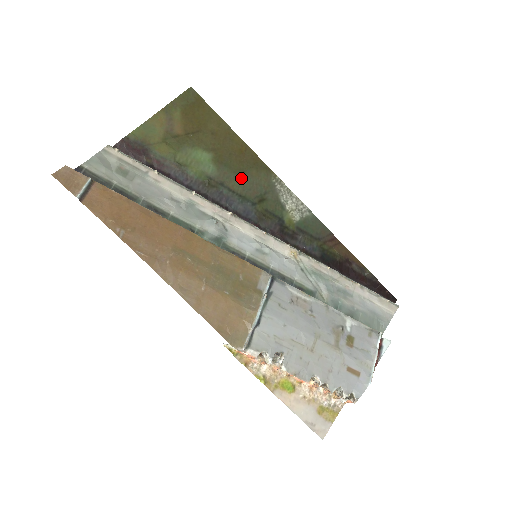
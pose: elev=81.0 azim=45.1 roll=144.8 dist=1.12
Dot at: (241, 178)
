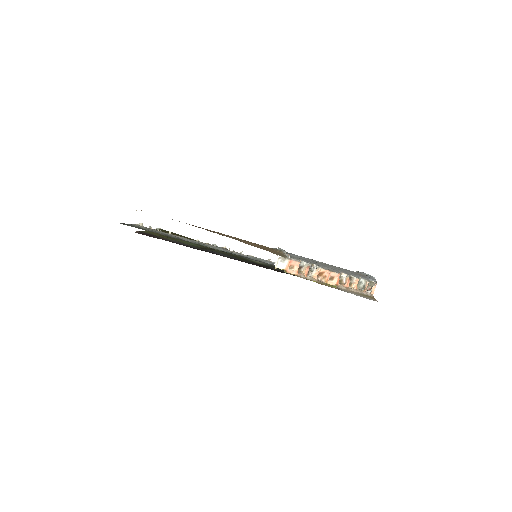
Dot at: (216, 250)
